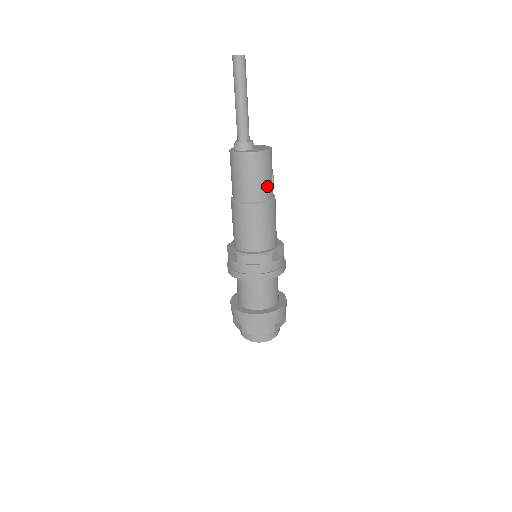
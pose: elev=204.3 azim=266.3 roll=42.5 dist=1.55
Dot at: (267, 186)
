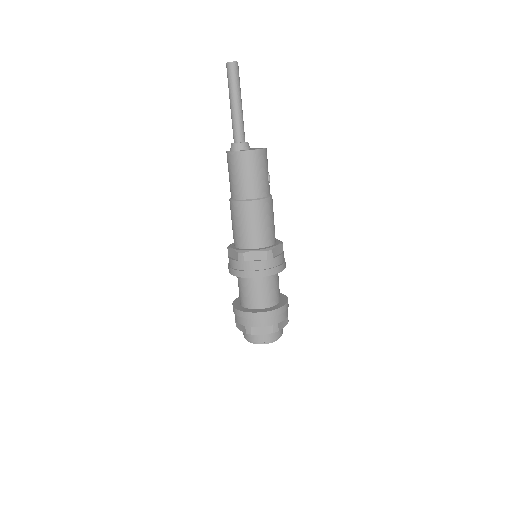
Dot at: (264, 183)
